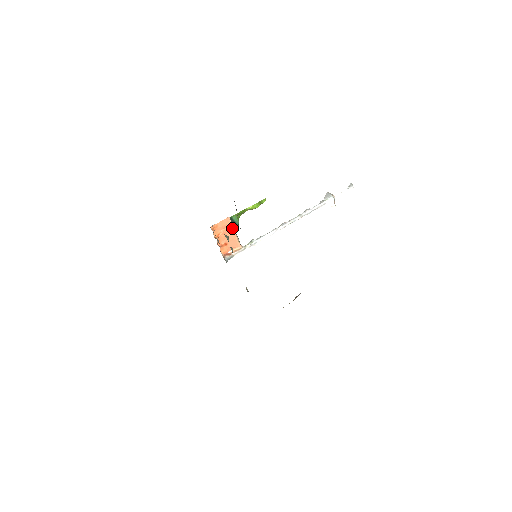
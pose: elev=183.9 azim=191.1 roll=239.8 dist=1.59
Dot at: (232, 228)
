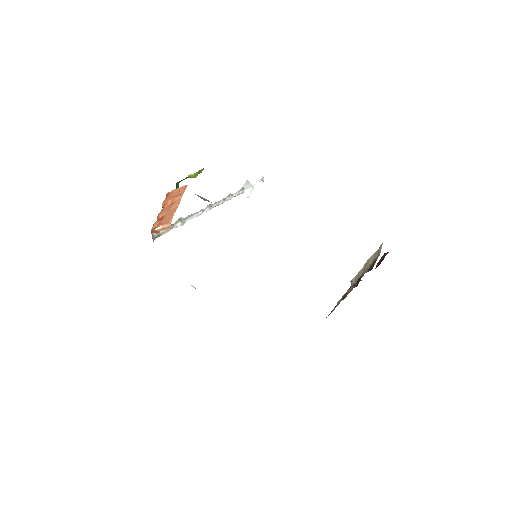
Dot at: (180, 199)
